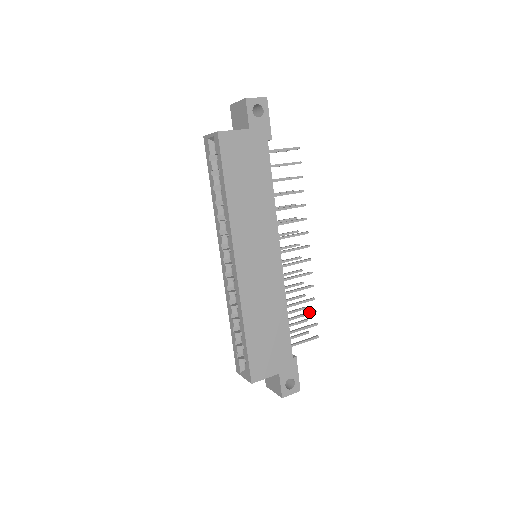
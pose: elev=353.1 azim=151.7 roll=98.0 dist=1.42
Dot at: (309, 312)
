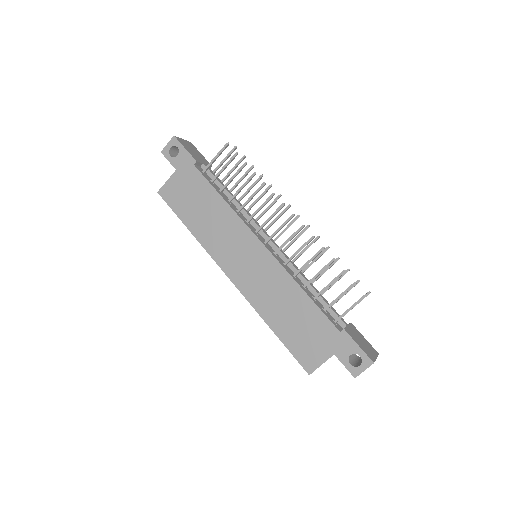
Dot at: occluded
